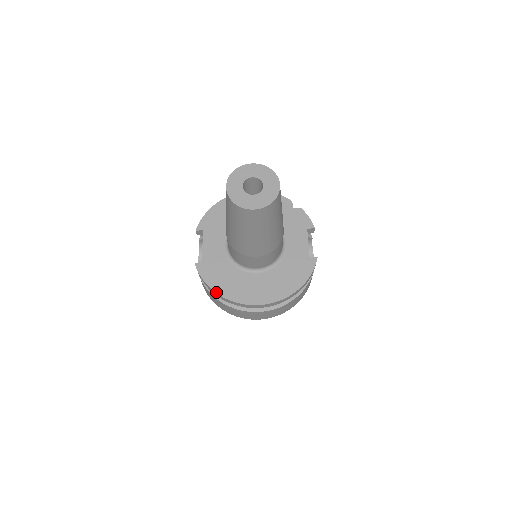
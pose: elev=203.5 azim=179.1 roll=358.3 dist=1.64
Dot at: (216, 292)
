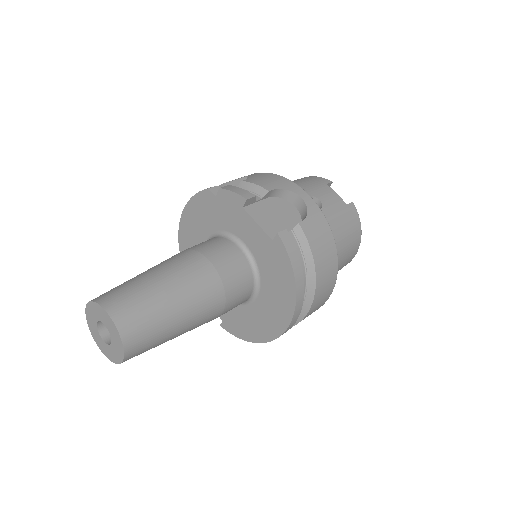
Dot at: (252, 342)
